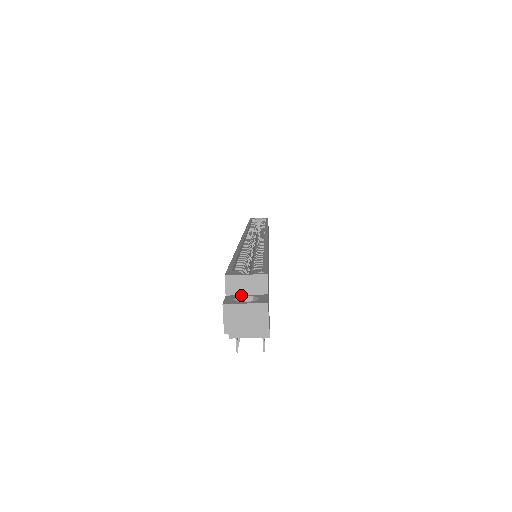
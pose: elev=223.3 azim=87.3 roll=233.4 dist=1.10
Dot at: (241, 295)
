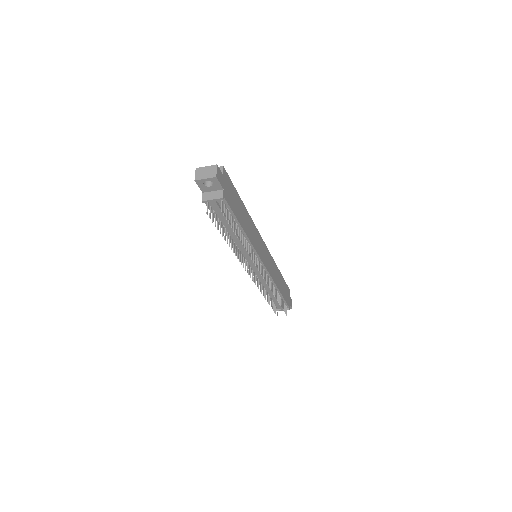
Dot at: occluded
